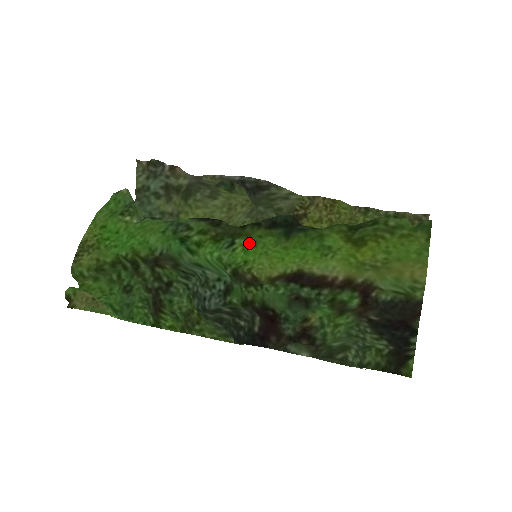
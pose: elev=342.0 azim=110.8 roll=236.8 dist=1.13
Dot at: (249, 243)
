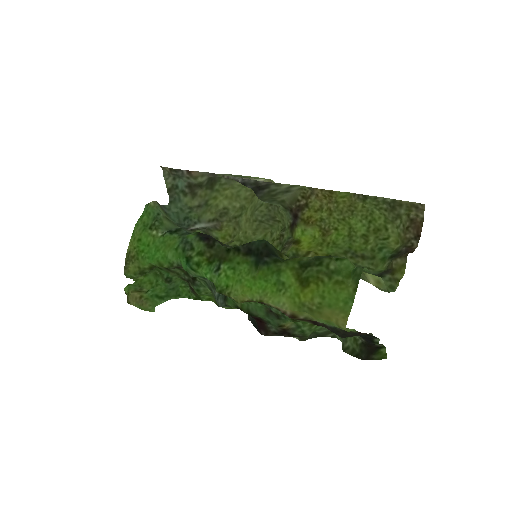
Dot at: (230, 269)
